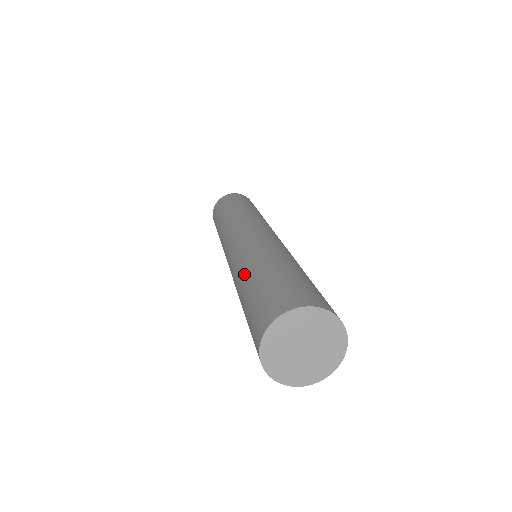
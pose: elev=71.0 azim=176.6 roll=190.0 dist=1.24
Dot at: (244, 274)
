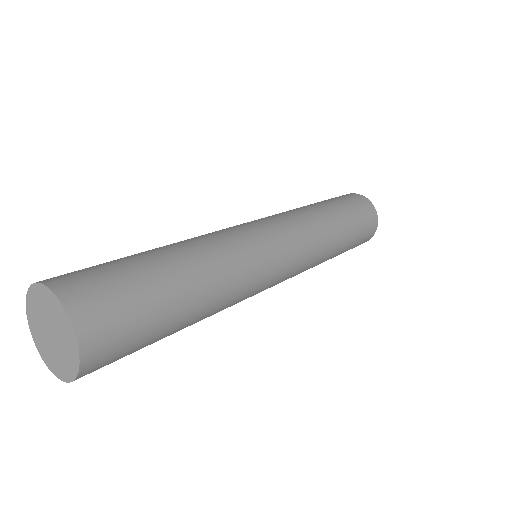
Dot at: (167, 245)
